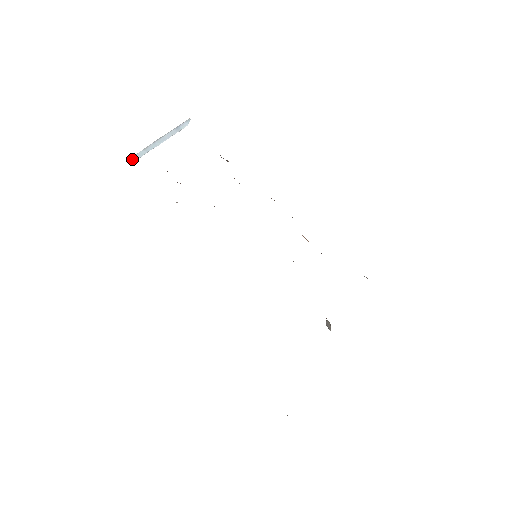
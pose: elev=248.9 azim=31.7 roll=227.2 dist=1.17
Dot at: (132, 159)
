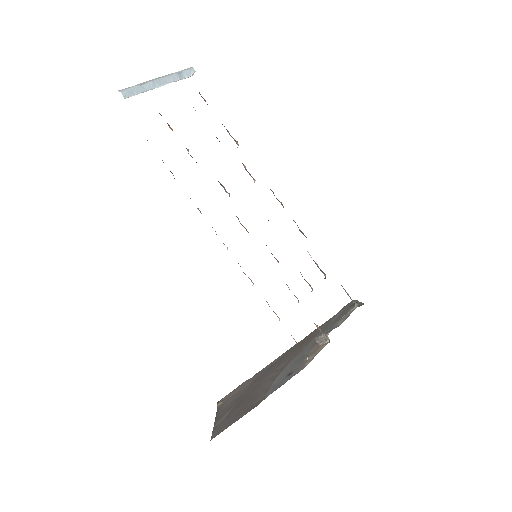
Dot at: (127, 92)
